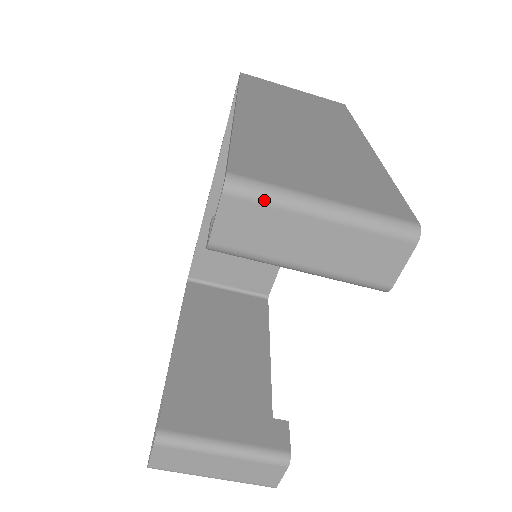
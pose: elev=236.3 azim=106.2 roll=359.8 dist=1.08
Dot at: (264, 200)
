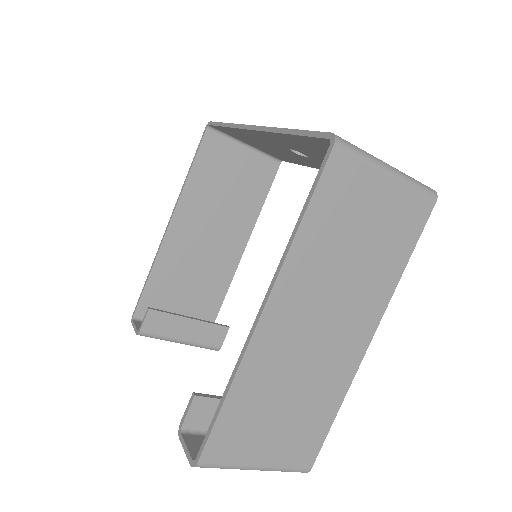
Dot at: (216, 467)
